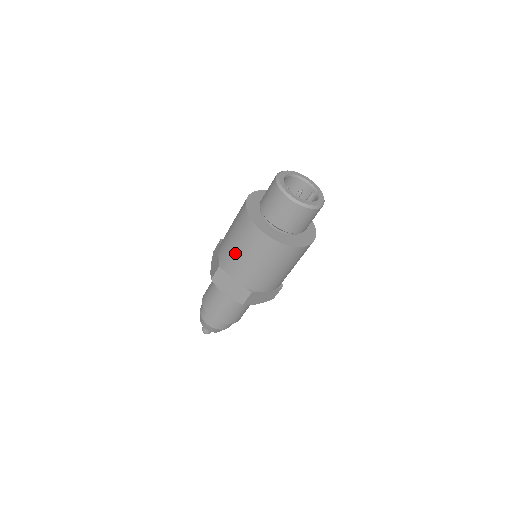
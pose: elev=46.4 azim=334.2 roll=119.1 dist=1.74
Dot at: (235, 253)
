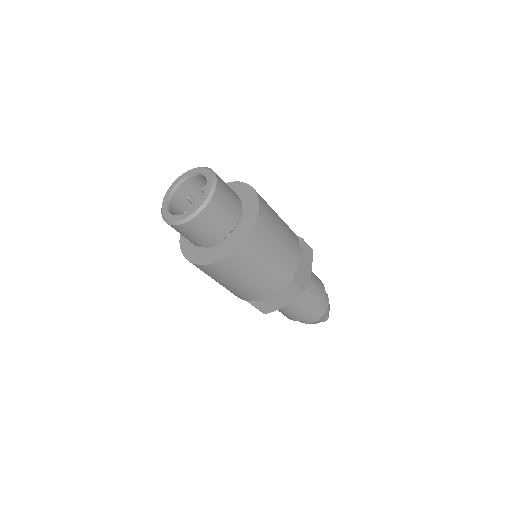
Dot at: occluded
